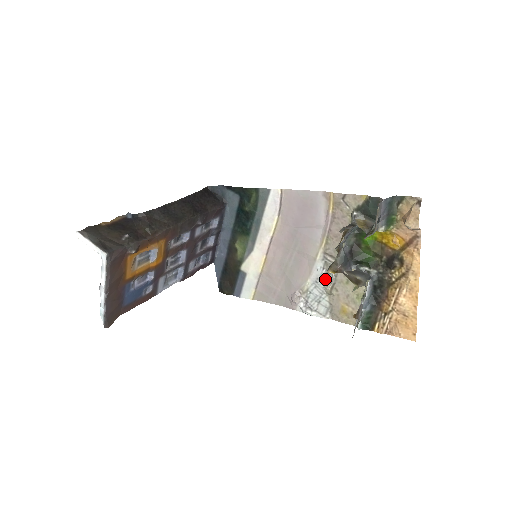
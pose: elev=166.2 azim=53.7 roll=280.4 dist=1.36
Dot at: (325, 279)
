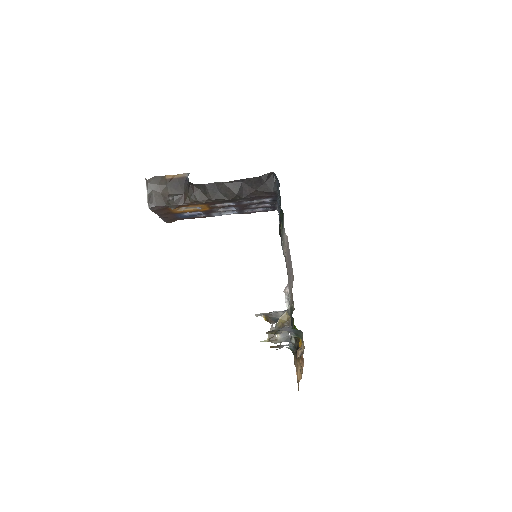
Dot at: occluded
